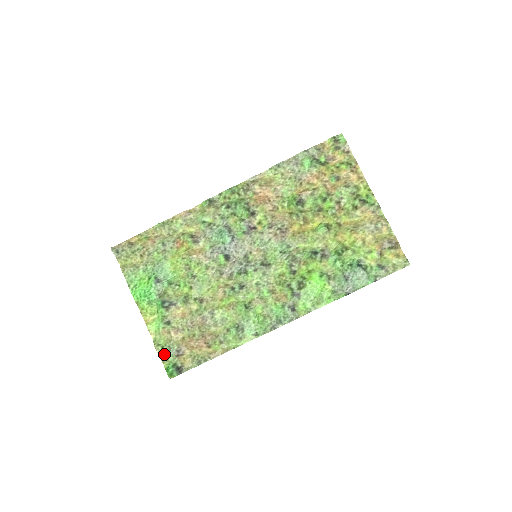
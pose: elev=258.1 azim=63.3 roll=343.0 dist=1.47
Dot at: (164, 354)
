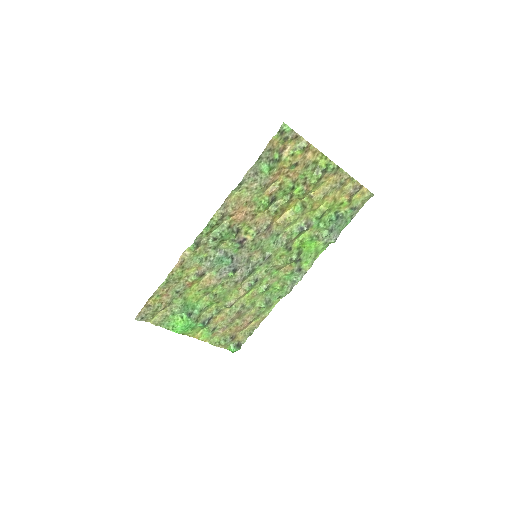
Dot at: (223, 345)
